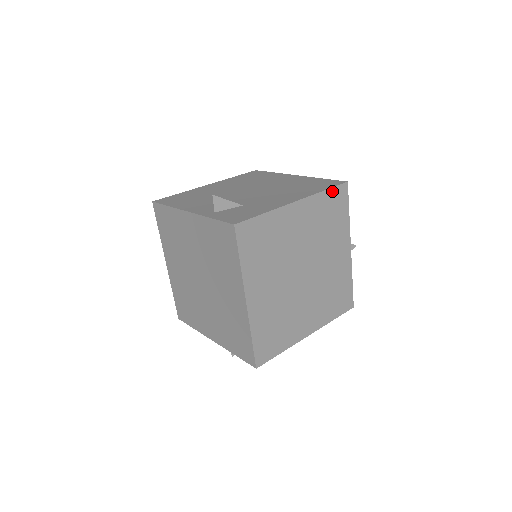
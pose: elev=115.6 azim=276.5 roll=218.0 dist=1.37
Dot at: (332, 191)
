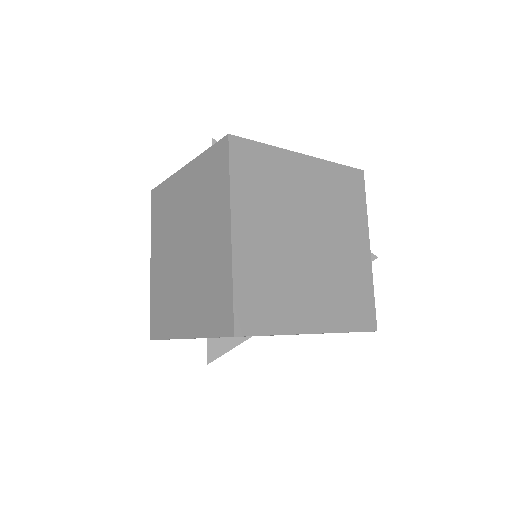
Dot at: (345, 169)
